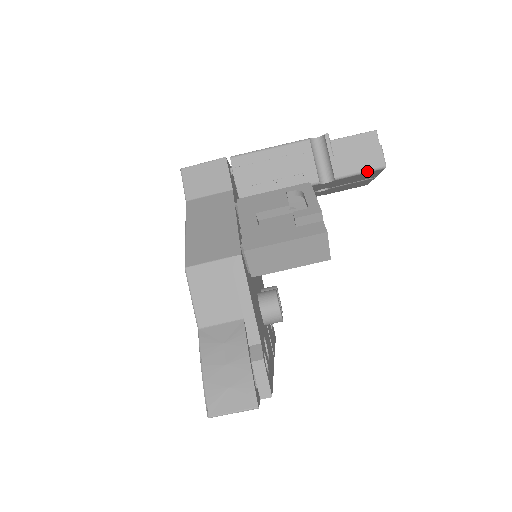
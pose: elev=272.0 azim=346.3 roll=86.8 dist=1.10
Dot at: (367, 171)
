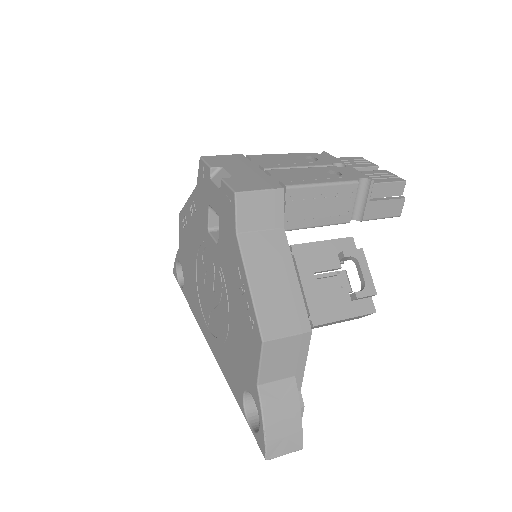
Dot at: occluded
